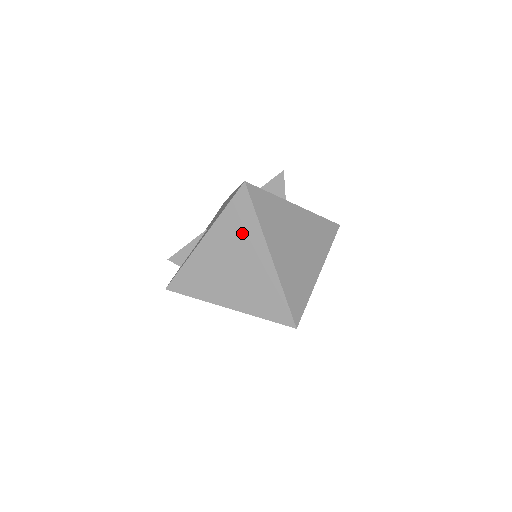
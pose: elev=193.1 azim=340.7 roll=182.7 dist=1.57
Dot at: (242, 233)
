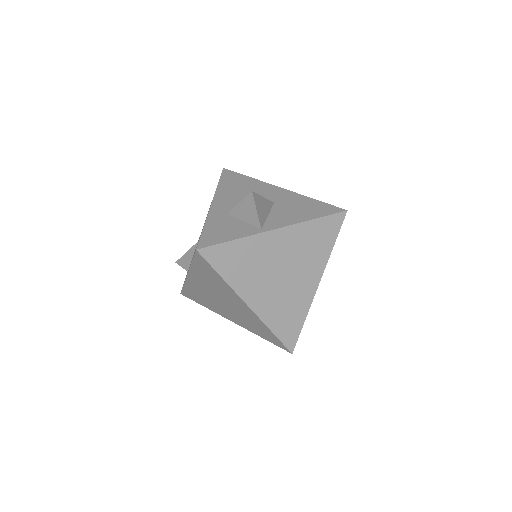
Dot at: (216, 284)
